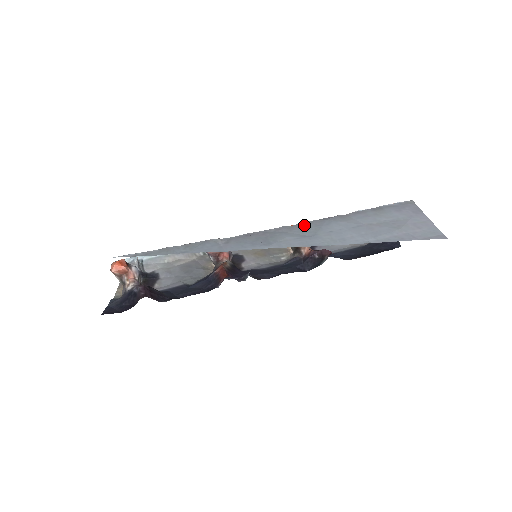
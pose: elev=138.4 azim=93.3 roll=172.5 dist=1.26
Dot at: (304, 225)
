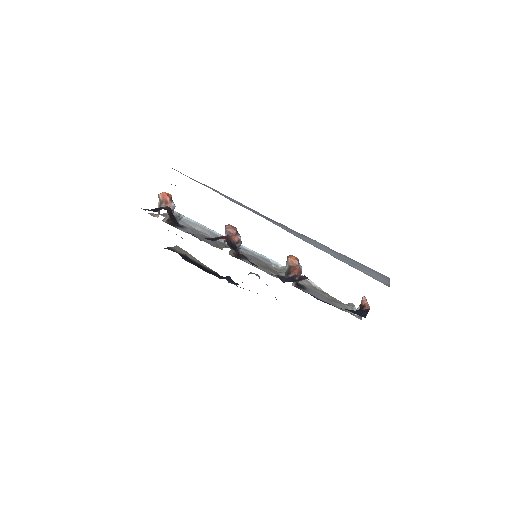
Dot at: occluded
